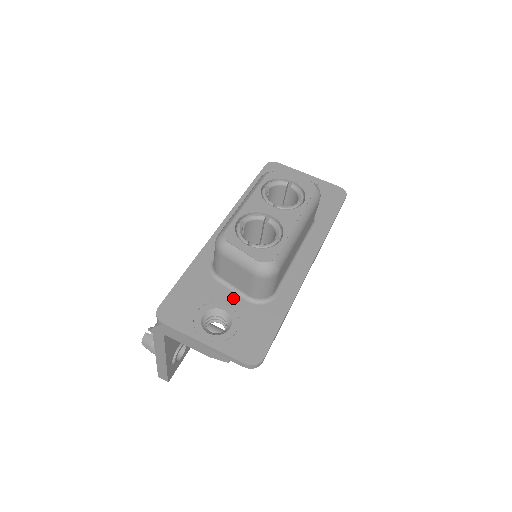
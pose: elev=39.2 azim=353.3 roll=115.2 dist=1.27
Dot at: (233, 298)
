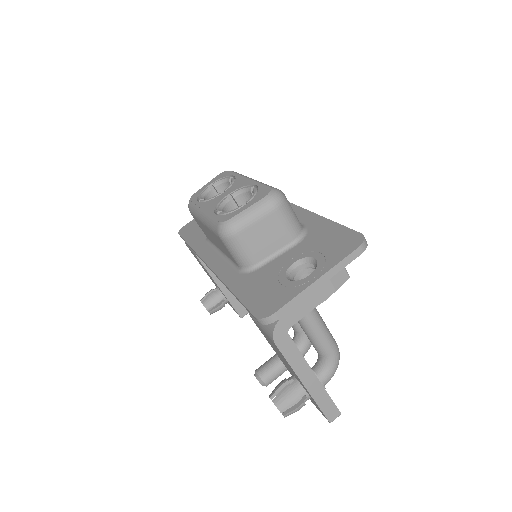
Dot at: (286, 256)
